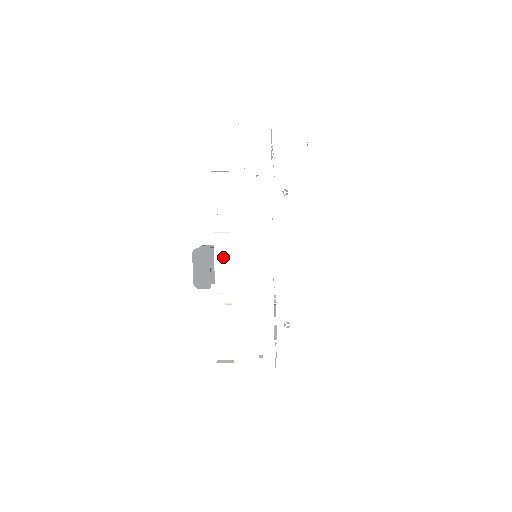
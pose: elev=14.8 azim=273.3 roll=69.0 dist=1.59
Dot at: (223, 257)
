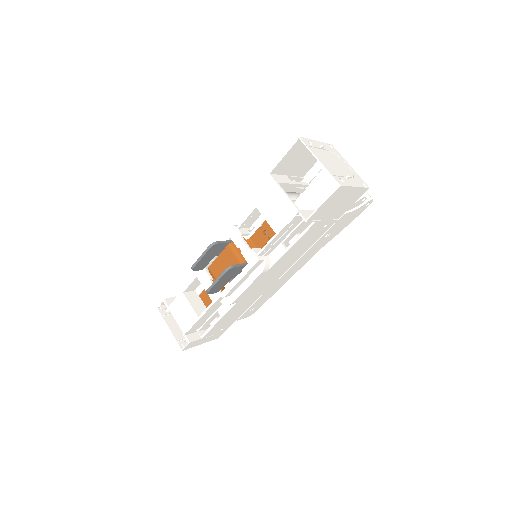
Dot at: (255, 280)
